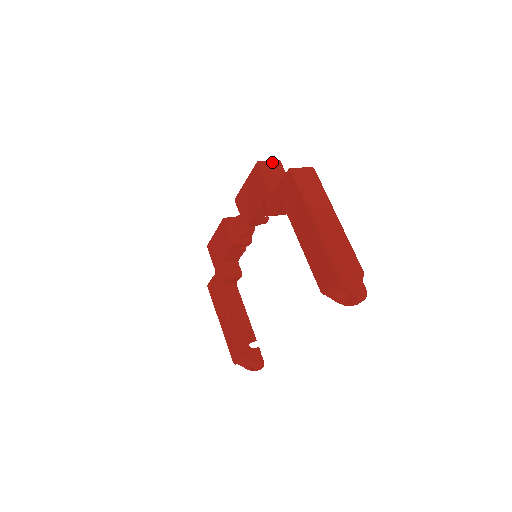
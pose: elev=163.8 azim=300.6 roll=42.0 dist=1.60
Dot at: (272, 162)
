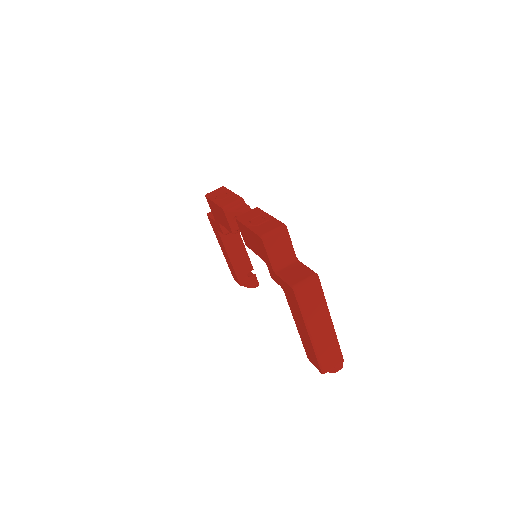
Dot at: (277, 234)
